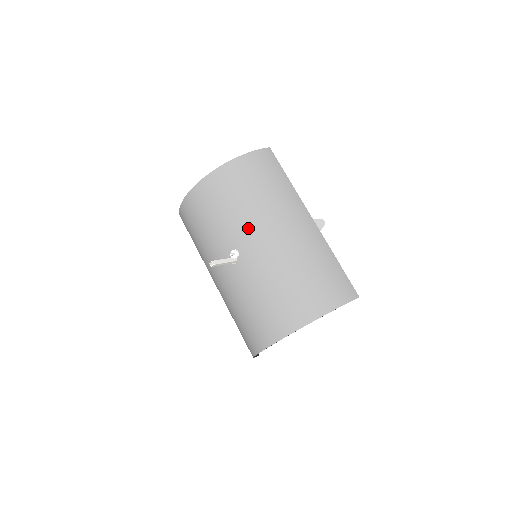
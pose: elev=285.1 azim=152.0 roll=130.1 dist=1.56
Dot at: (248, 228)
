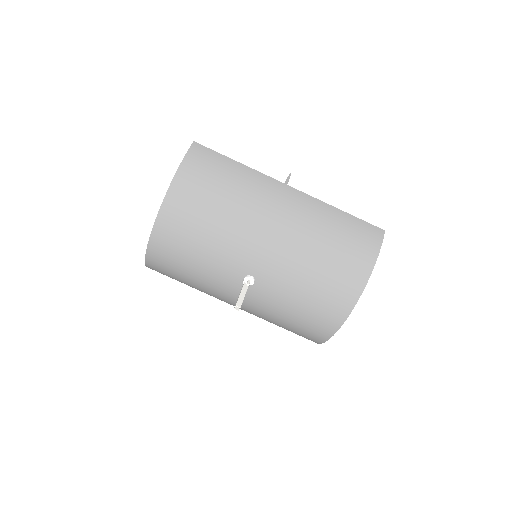
Dot at: (240, 244)
